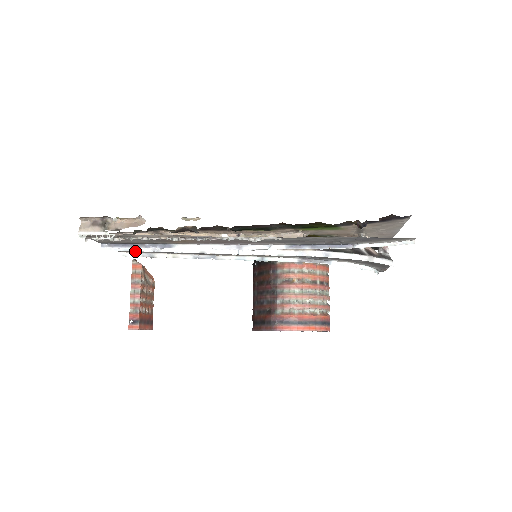
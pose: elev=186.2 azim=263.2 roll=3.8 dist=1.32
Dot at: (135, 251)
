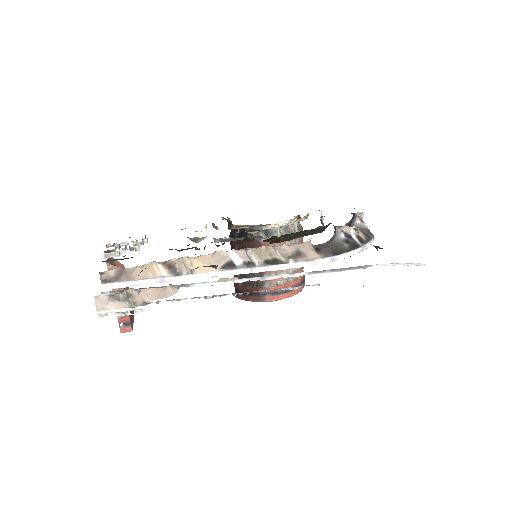
Dot at: occluded
